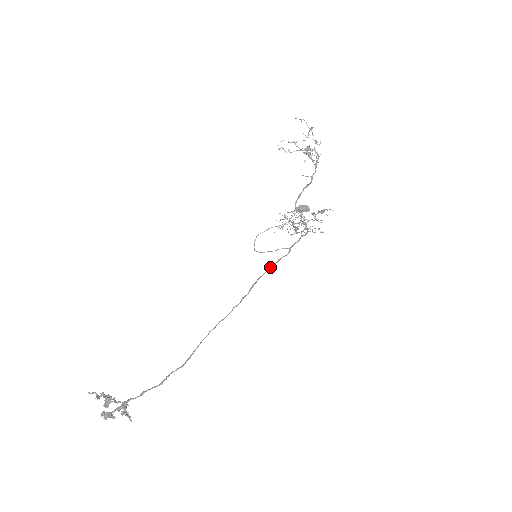
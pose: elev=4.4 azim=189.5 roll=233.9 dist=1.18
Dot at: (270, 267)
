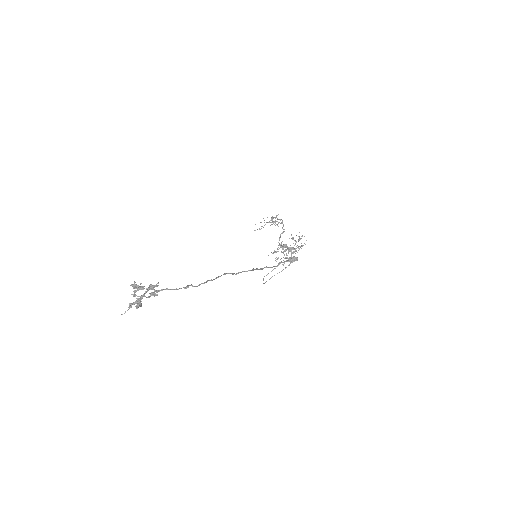
Dot at: (273, 266)
